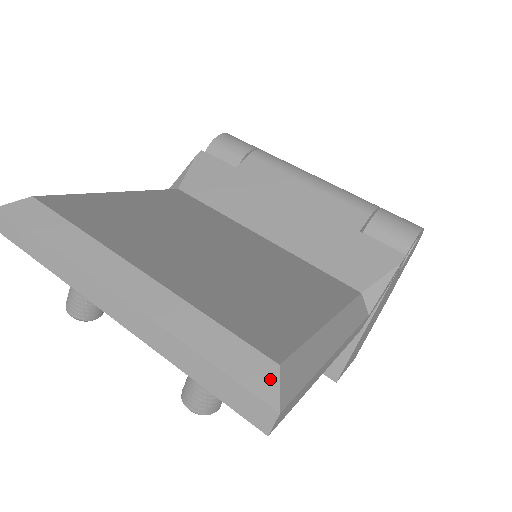
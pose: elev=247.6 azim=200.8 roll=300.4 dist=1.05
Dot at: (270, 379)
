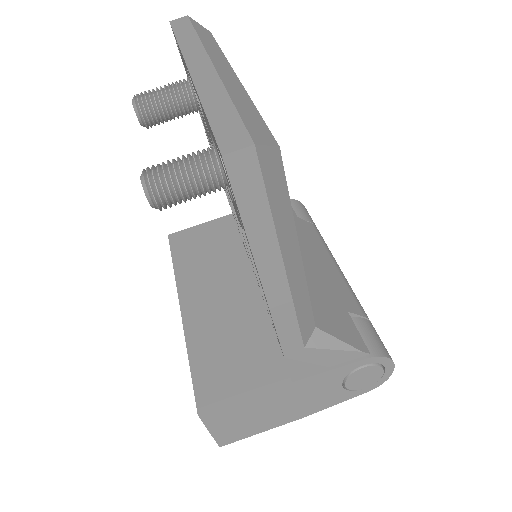
Dot at: (266, 140)
